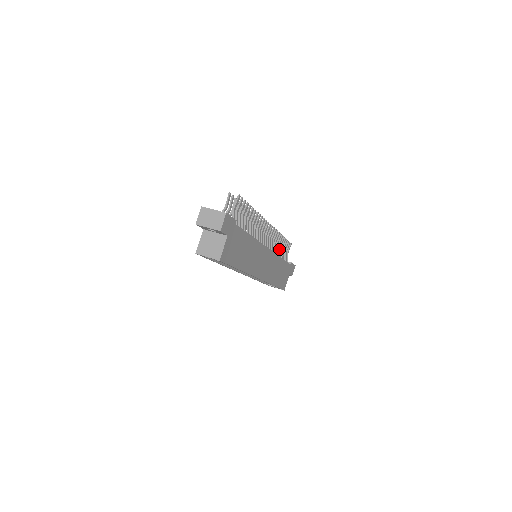
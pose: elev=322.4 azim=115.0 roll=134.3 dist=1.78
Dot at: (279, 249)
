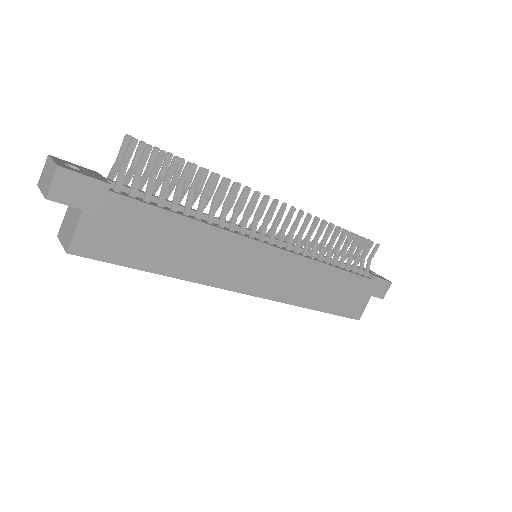
Dot at: (335, 250)
